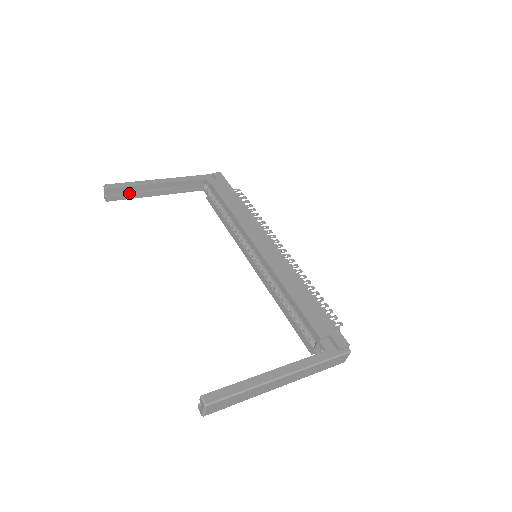
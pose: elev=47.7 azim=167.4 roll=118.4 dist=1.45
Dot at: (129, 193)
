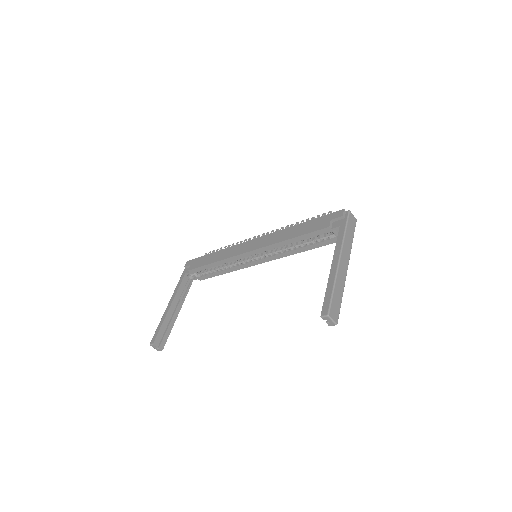
Dot at: (165, 331)
